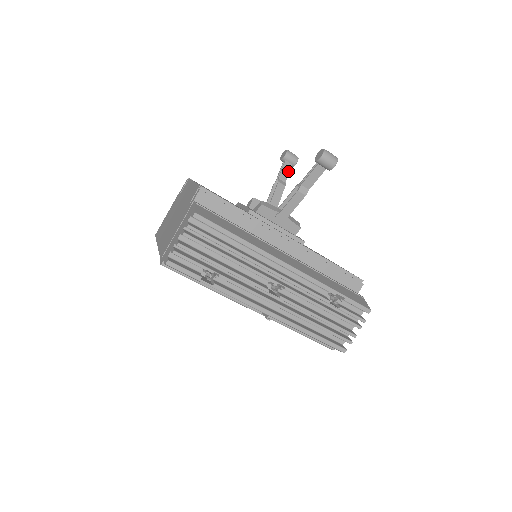
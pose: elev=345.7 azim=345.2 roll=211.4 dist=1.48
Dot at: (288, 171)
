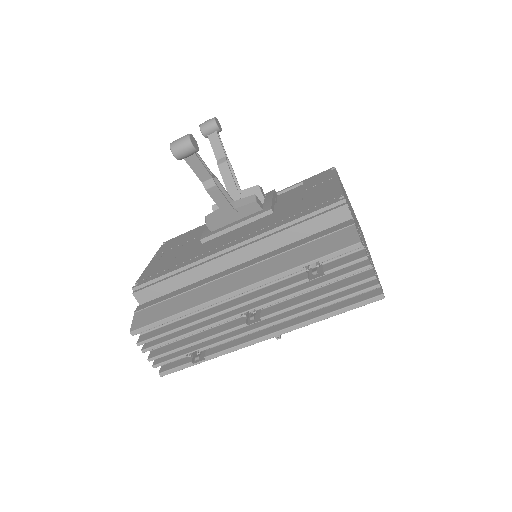
Dot at: (218, 142)
